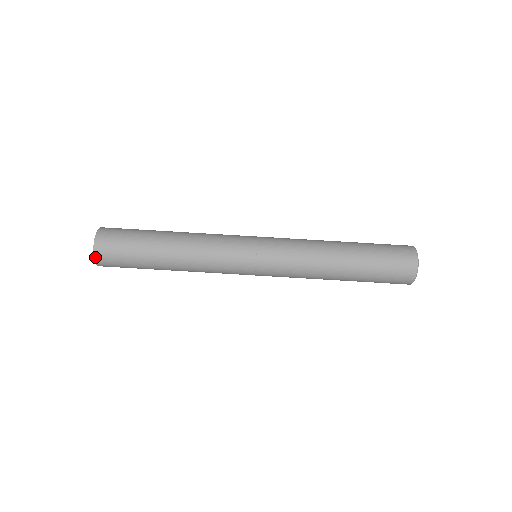
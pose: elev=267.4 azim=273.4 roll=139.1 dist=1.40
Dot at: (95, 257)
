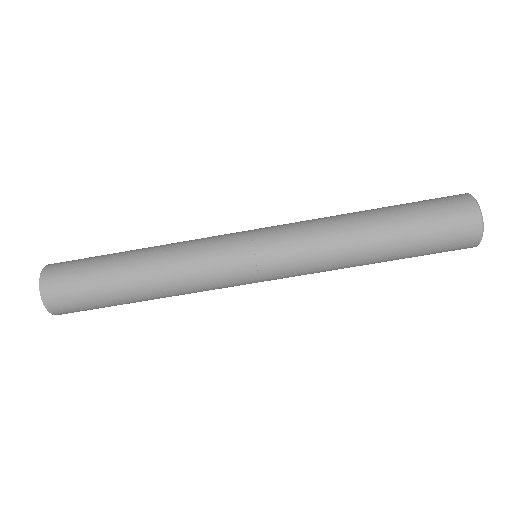
Dot at: (43, 299)
